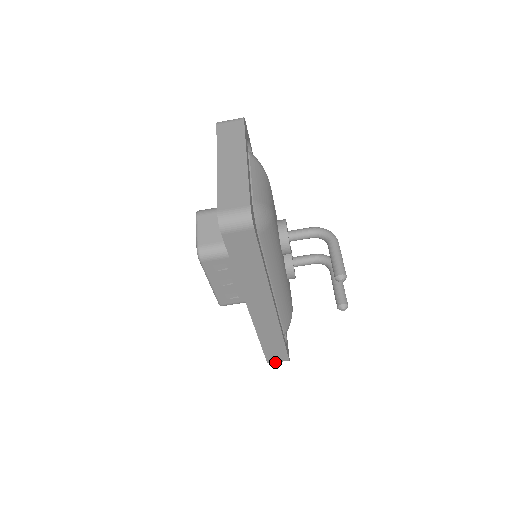
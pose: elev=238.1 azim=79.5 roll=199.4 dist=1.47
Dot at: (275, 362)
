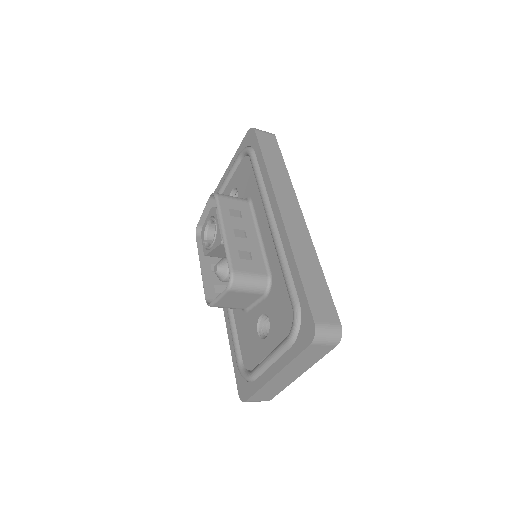
Dot at: occluded
